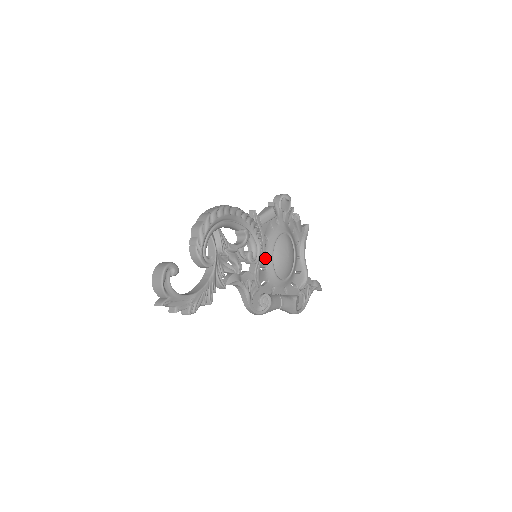
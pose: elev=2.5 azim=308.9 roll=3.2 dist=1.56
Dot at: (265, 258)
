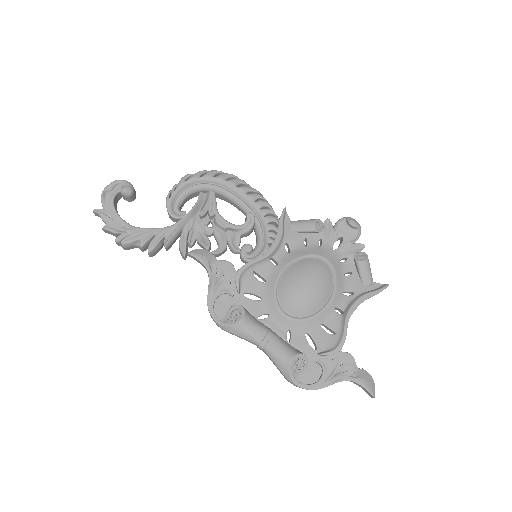
Dot at: (270, 268)
